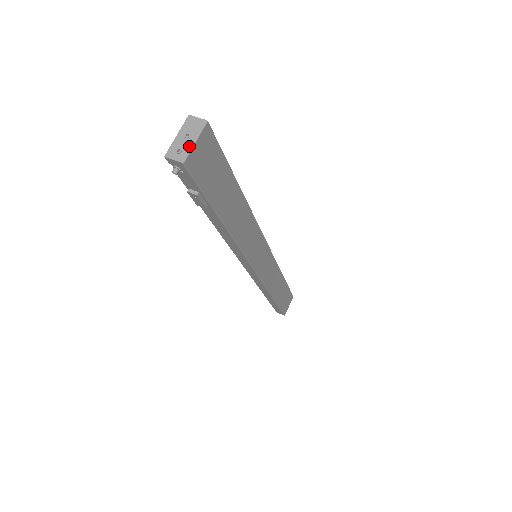
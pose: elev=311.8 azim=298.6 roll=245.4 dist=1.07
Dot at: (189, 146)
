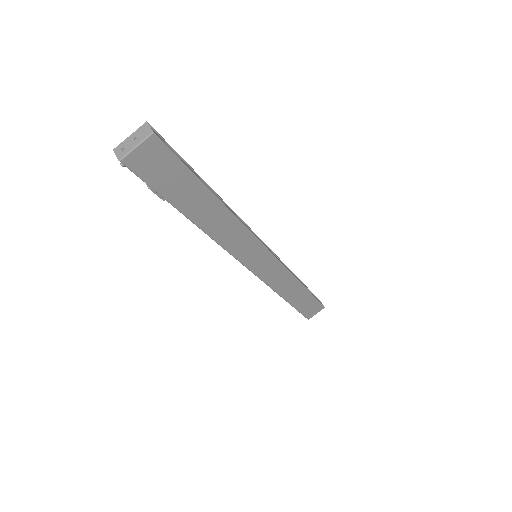
Dot at: (130, 148)
